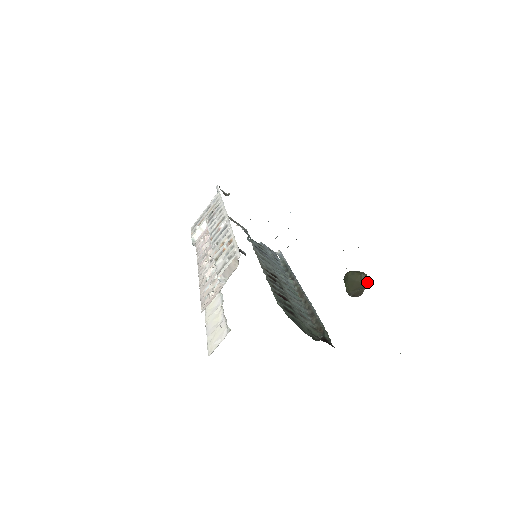
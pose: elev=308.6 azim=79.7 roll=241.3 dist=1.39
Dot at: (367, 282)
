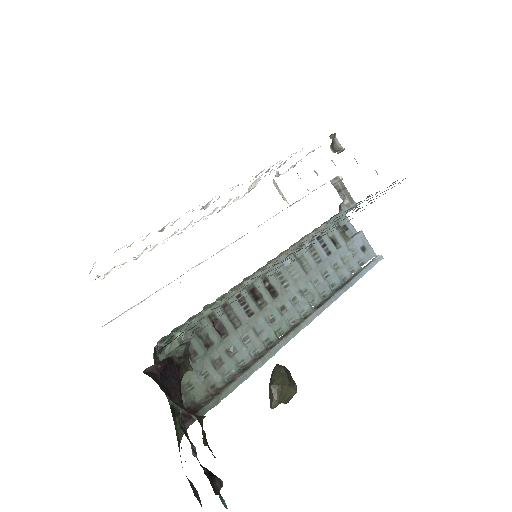
Dot at: (271, 400)
